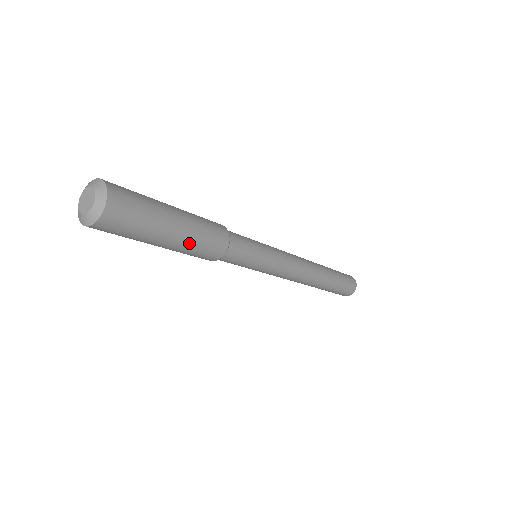
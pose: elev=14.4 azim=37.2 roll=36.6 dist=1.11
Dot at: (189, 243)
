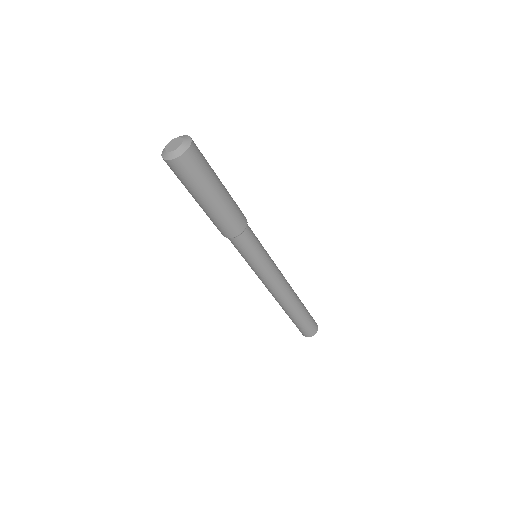
Dot at: (230, 196)
